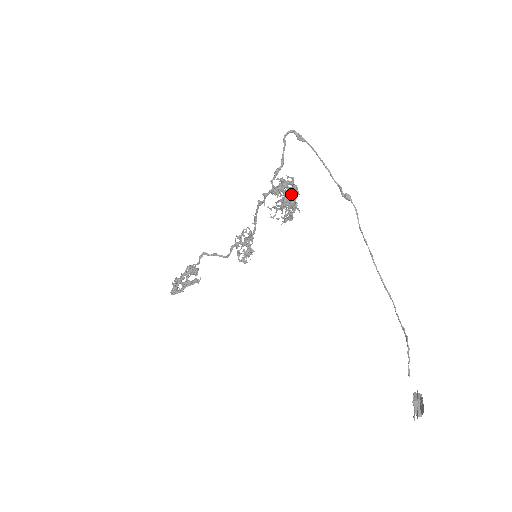
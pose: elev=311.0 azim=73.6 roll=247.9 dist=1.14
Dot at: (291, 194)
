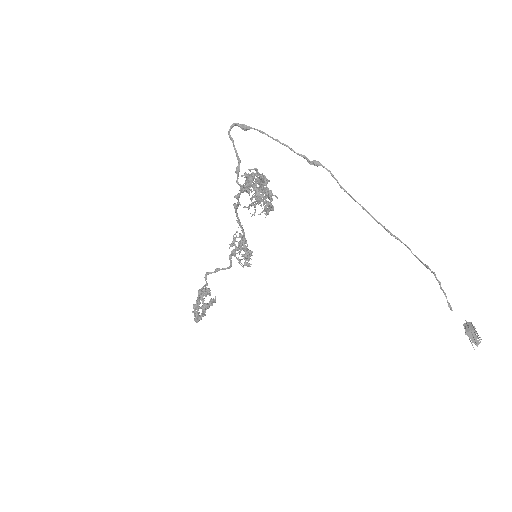
Dot at: (261, 184)
